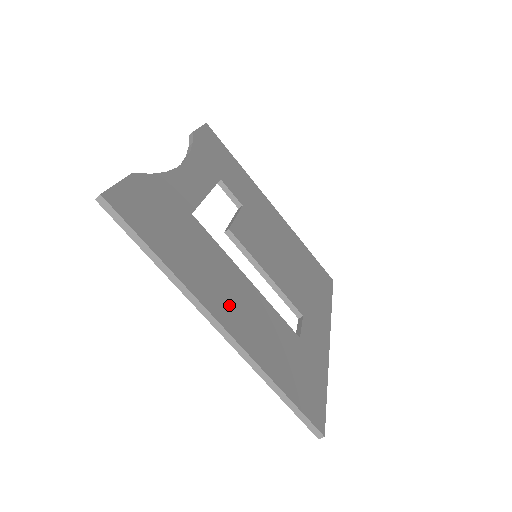
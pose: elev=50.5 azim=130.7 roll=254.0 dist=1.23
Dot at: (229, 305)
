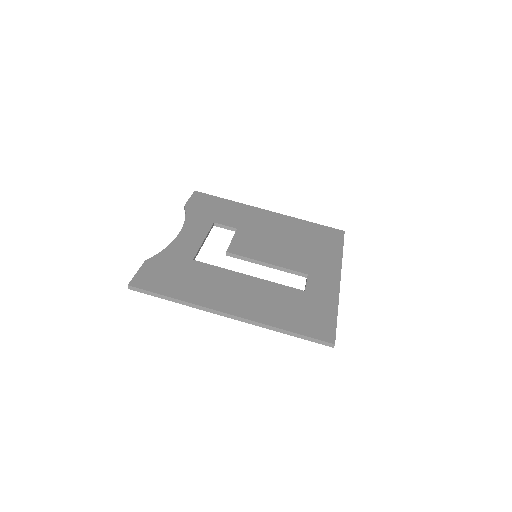
Dot at: (233, 299)
